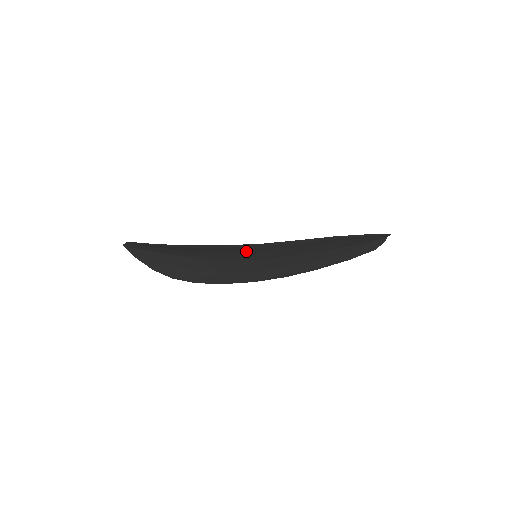
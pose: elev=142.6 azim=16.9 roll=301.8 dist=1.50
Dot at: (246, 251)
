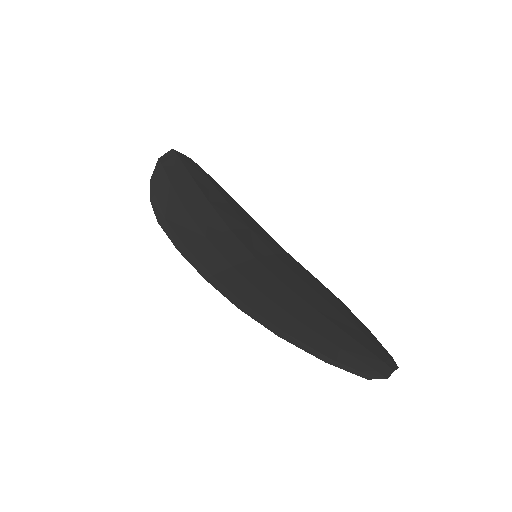
Dot at: (220, 258)
